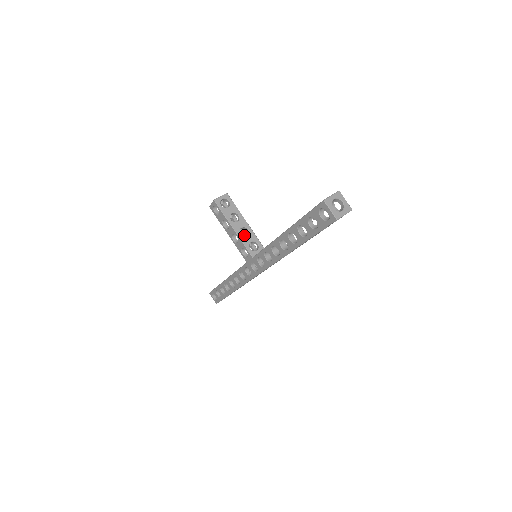
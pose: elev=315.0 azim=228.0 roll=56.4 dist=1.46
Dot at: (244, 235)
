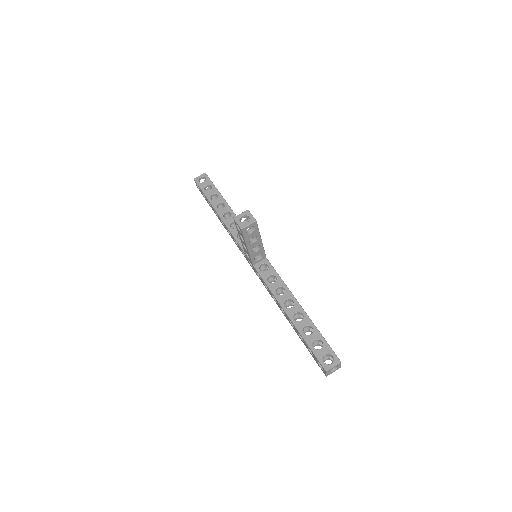
Dot at: occluded
